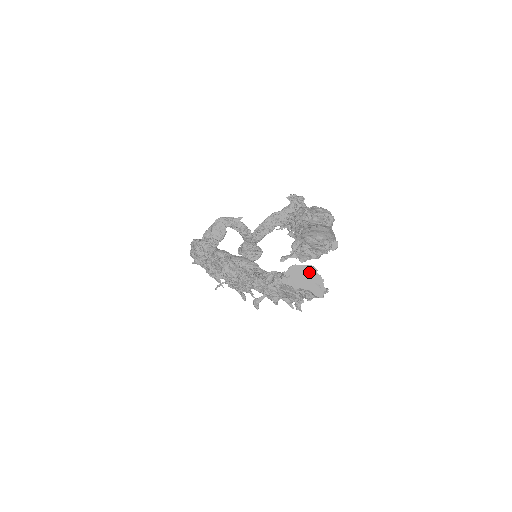
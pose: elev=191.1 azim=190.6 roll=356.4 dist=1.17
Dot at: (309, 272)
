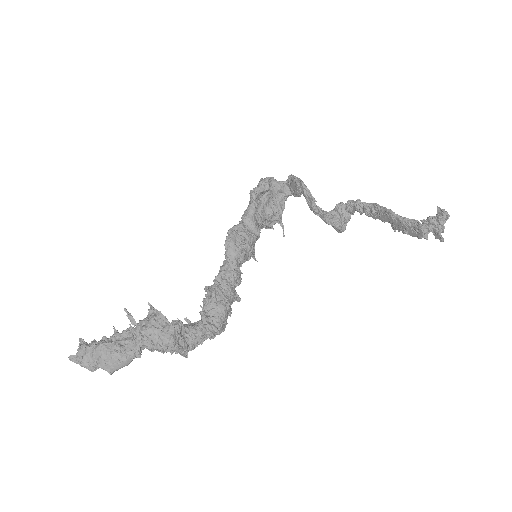
Dot at: occluded
